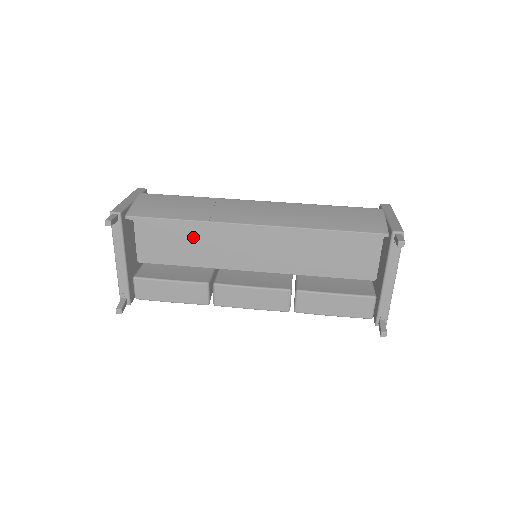
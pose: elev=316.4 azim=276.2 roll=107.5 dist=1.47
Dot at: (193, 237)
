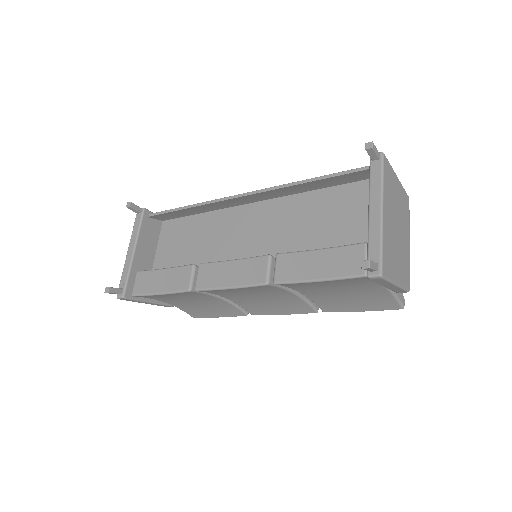
Dot at: (200, 238)
